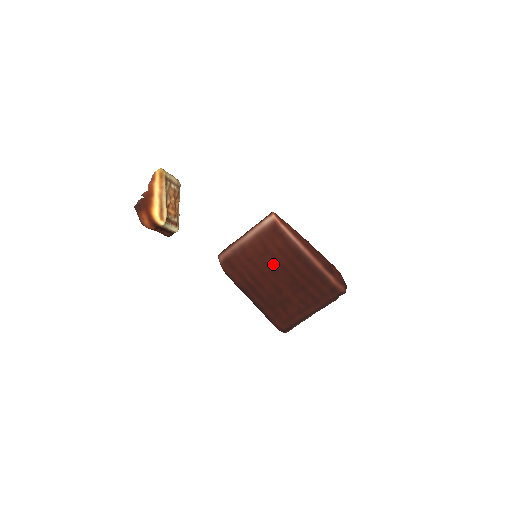
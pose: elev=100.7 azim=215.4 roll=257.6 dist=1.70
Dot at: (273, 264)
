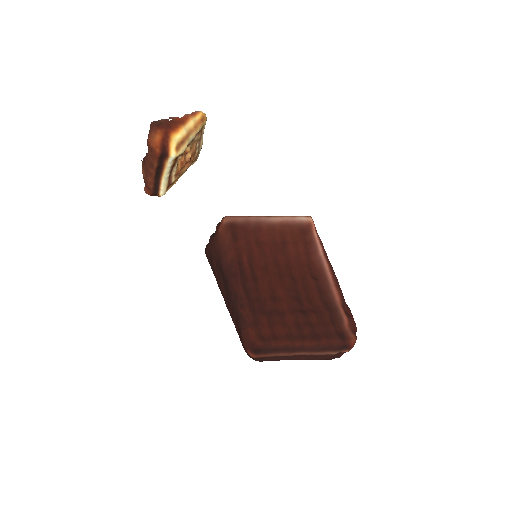
Dot at: (283, 265)
